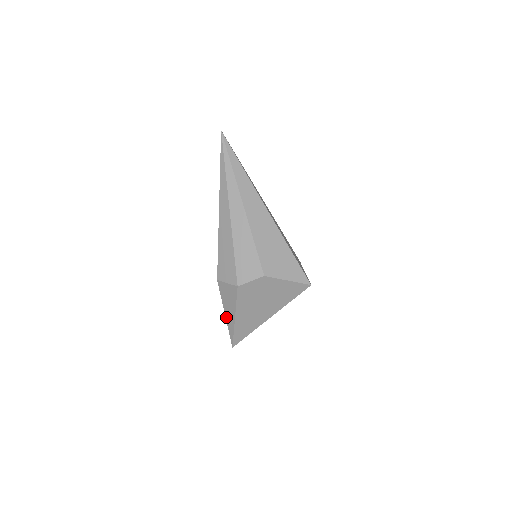
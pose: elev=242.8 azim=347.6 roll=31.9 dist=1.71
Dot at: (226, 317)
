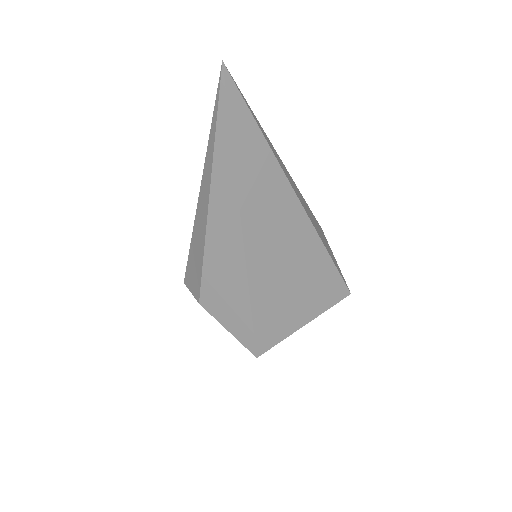
Dot at: occluded
